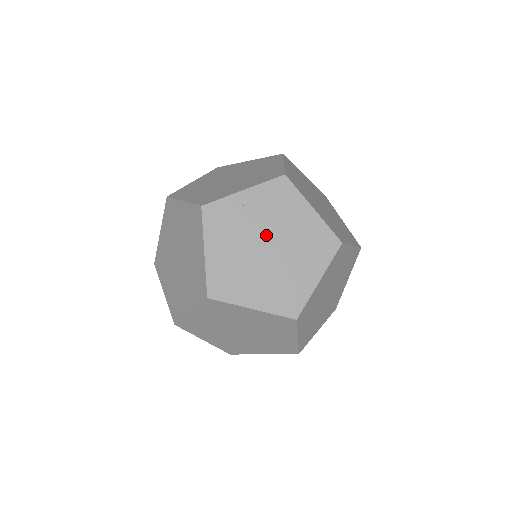
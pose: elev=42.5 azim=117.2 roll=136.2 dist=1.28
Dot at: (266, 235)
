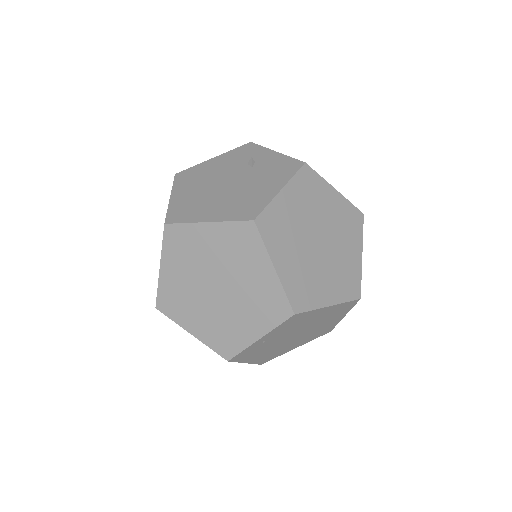
Dot at: (292, 334)
